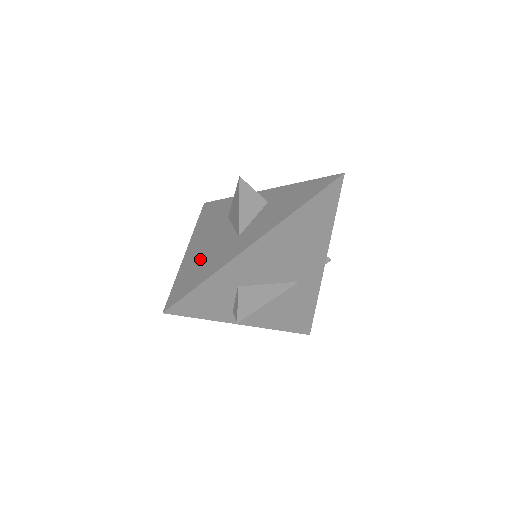
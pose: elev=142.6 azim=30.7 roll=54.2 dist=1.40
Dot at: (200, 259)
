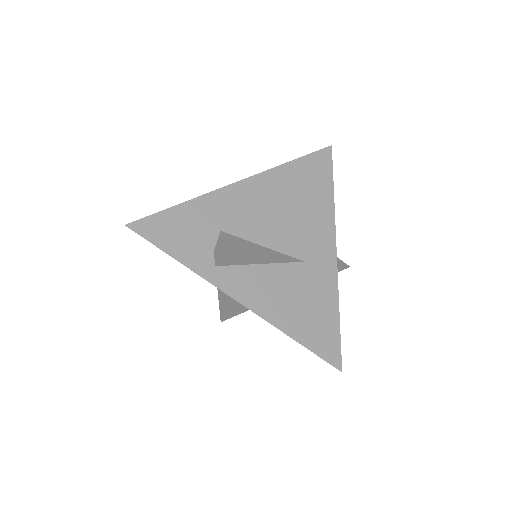
Dot at: occluded
